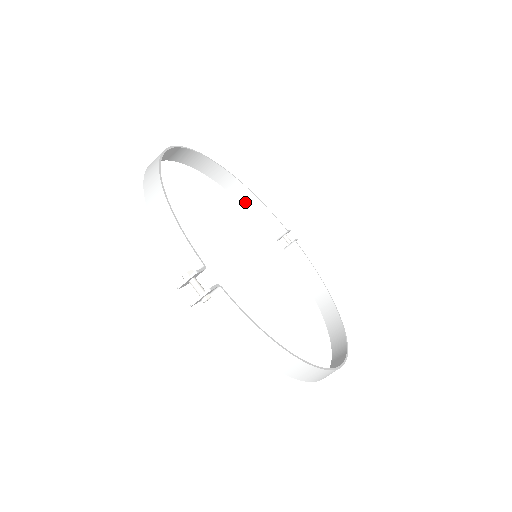
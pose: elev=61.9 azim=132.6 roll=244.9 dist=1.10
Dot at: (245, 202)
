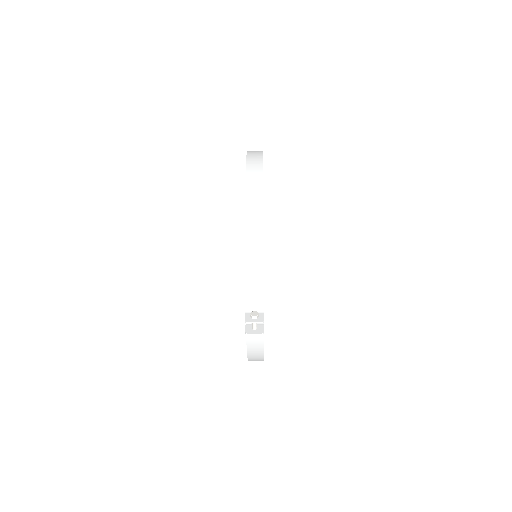
Dot at: occluded
